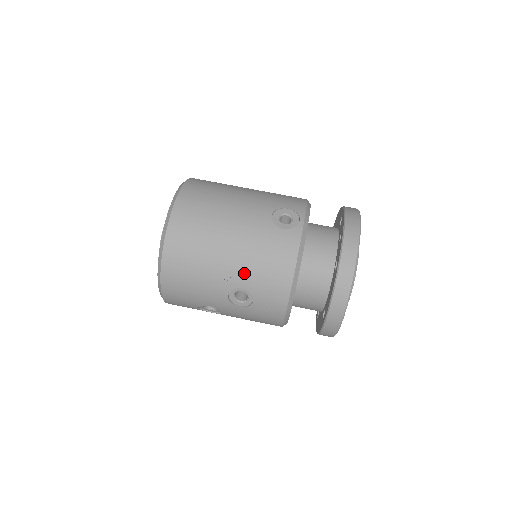
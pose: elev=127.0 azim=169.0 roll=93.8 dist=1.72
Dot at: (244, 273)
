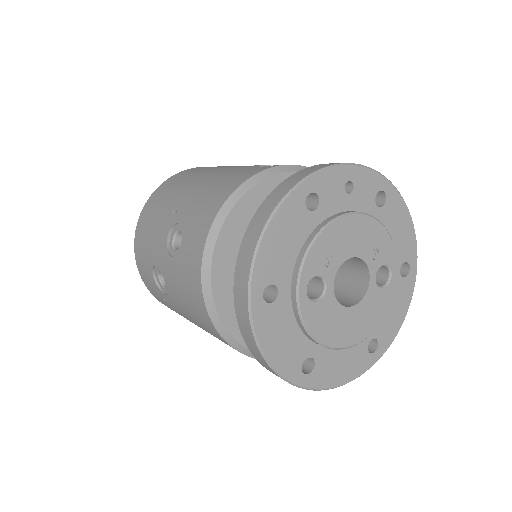
Dot at: (190, 203)
